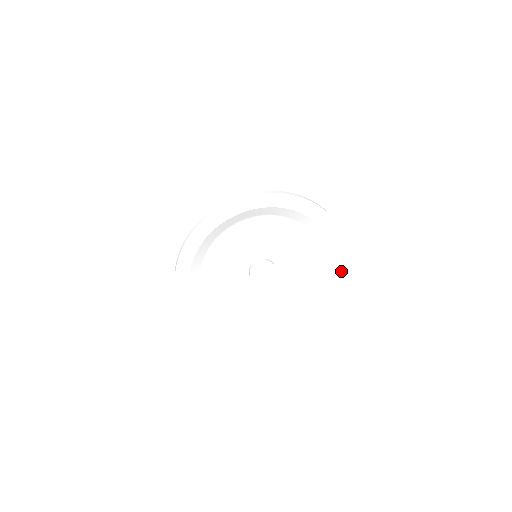
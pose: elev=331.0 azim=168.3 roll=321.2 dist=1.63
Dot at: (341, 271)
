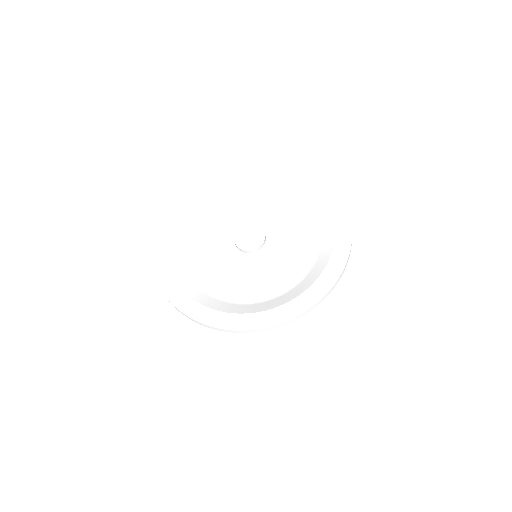
Dot at: (339, 208)
